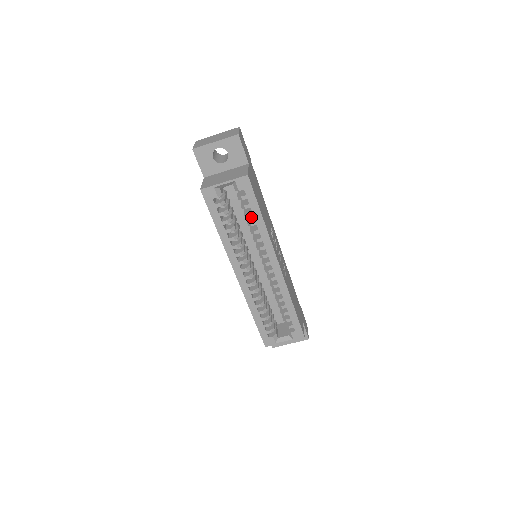
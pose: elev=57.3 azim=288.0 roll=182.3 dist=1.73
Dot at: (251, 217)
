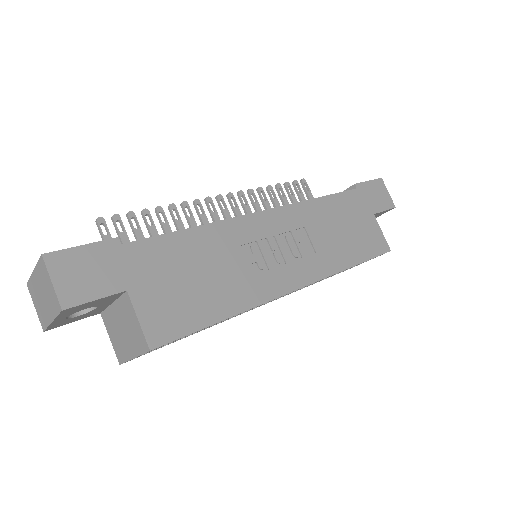
Dot at: occluded
